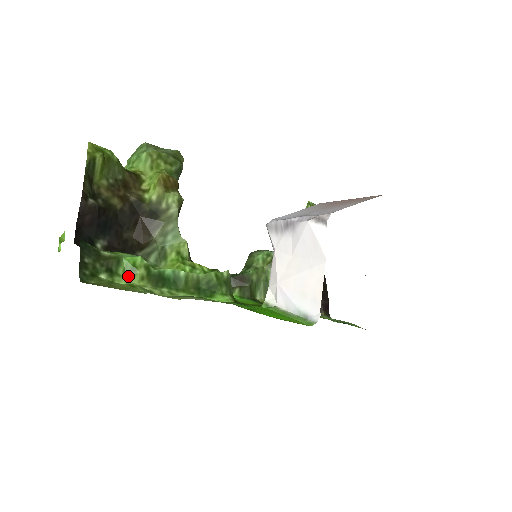
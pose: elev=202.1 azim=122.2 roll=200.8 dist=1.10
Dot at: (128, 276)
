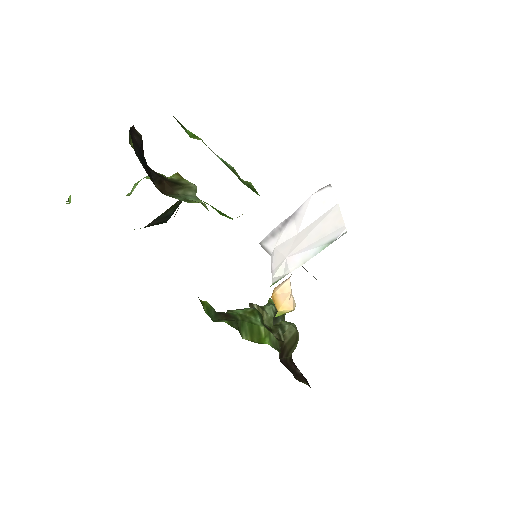
Dot at: (191, 137)
